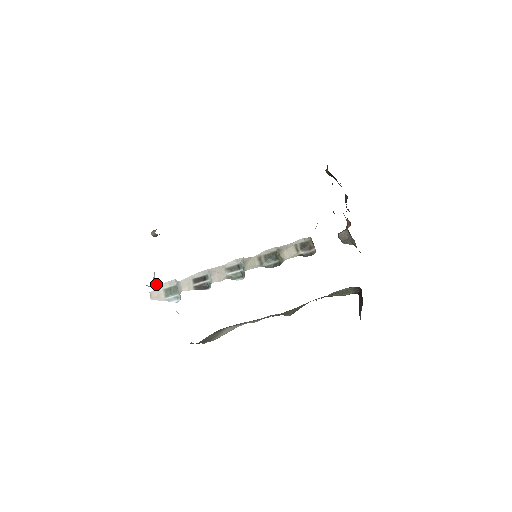
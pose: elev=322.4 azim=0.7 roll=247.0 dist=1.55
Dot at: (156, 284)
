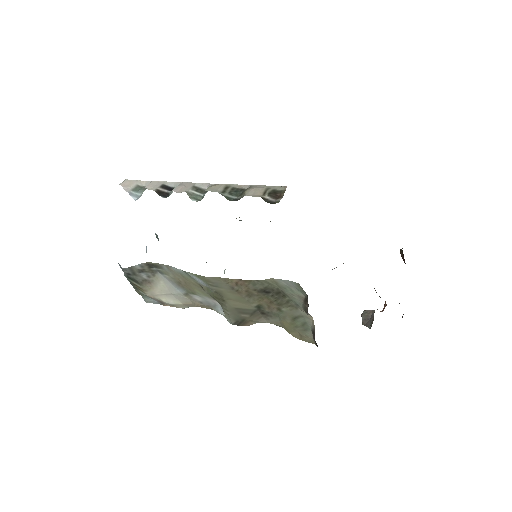
Dot at: occluded
